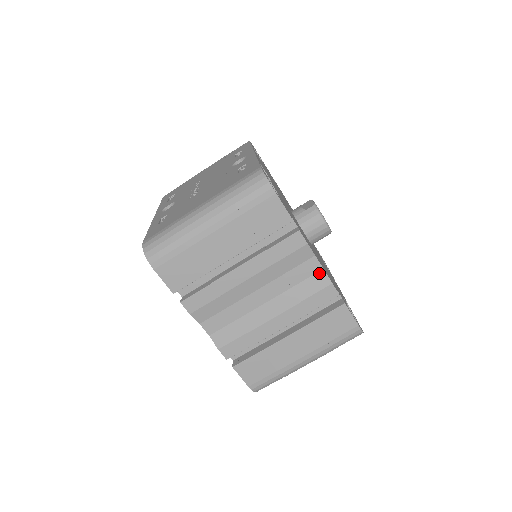
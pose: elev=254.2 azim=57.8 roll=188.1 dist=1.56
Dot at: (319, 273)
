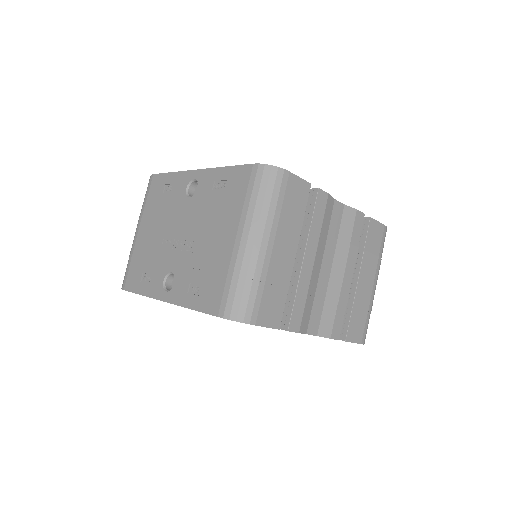
Dot at: (344, 210)
